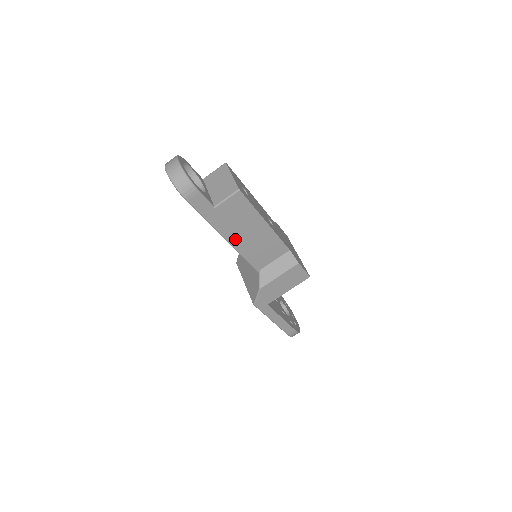
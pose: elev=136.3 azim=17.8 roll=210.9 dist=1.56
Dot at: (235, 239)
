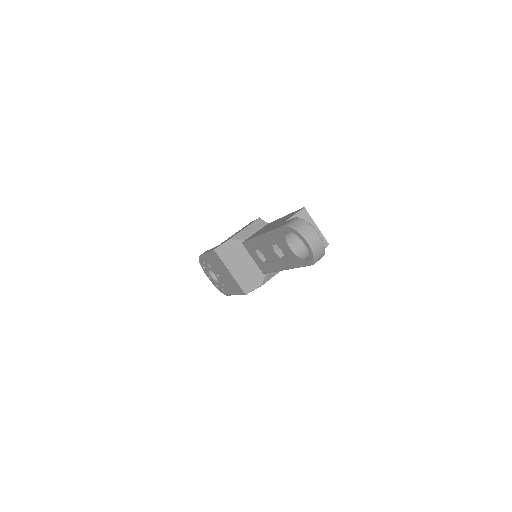
Dot at: occluded
